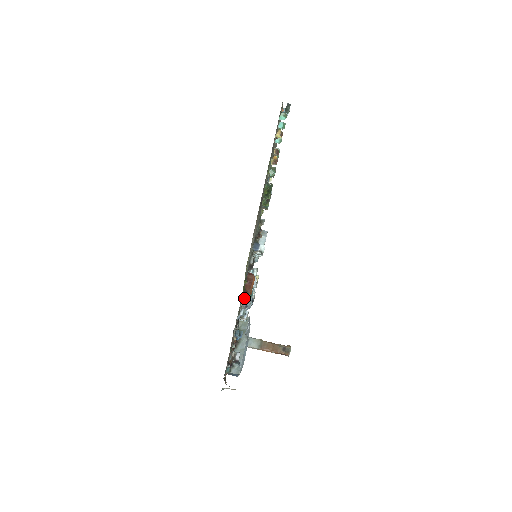
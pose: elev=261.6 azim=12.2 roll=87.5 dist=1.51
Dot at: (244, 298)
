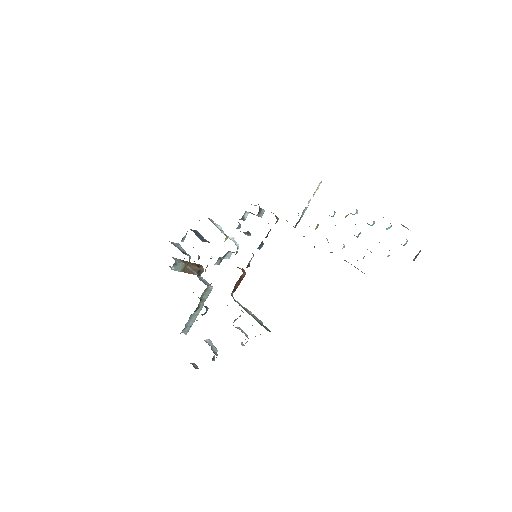
Dot at: occluded
